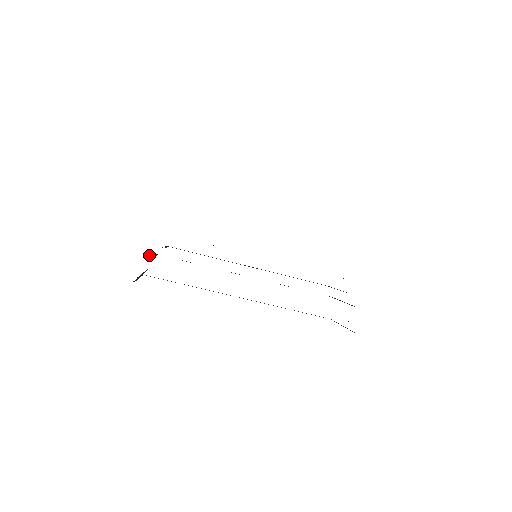
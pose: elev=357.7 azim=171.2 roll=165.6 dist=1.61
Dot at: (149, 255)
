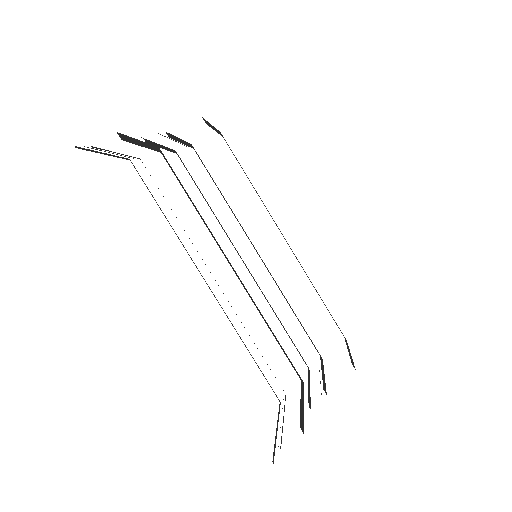
Dot at: occluded
